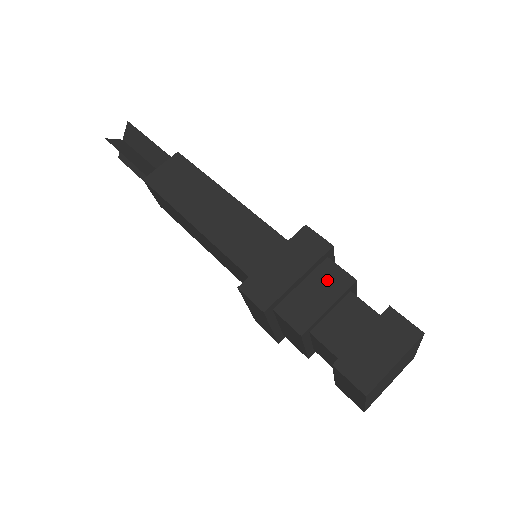
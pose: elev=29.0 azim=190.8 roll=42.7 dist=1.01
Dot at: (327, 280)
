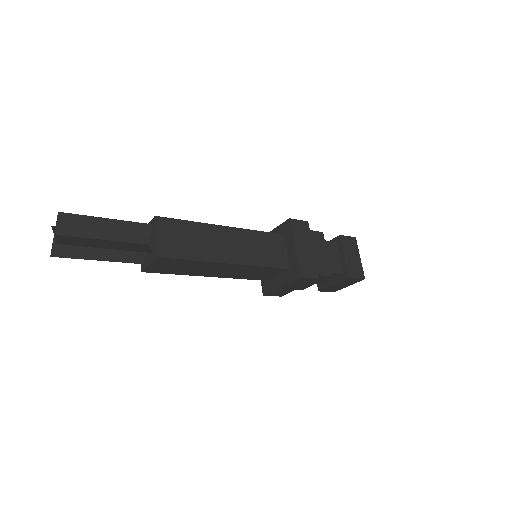
Dot at: (316, 241)
